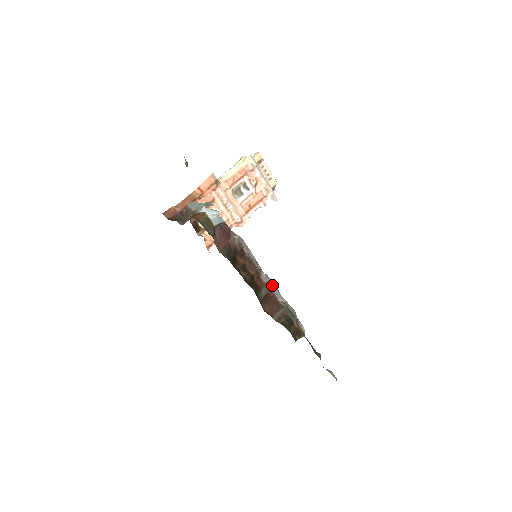
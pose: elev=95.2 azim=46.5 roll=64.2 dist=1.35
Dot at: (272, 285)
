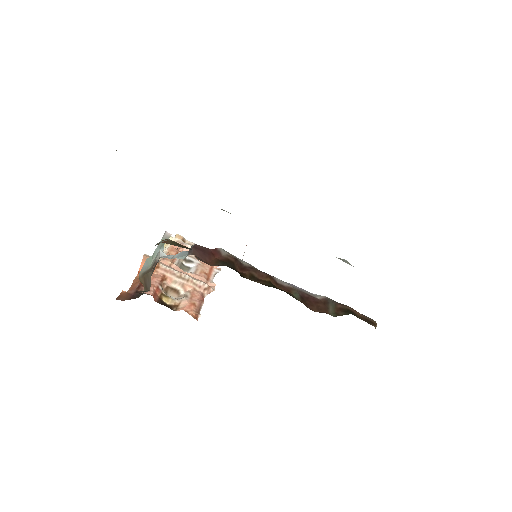
Dot at: (297, 288)
